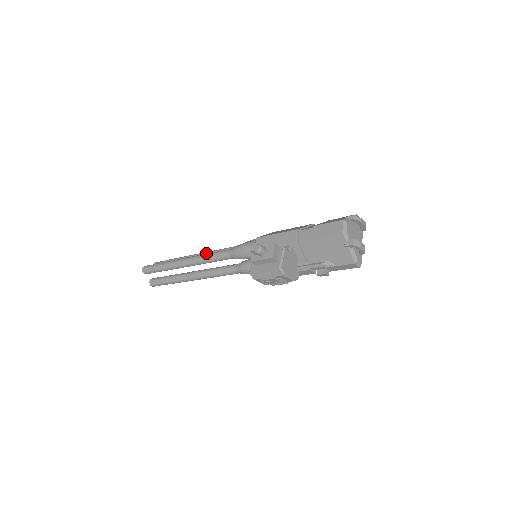
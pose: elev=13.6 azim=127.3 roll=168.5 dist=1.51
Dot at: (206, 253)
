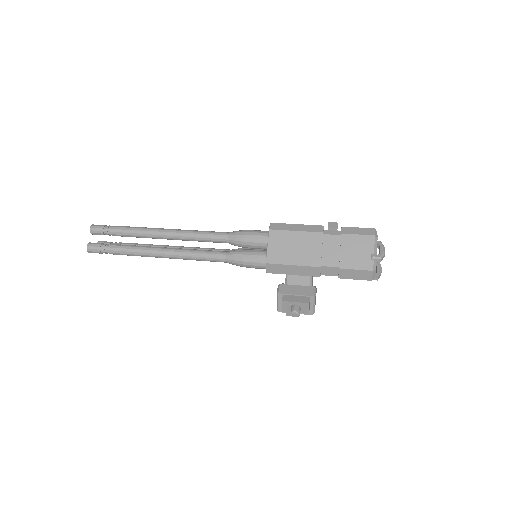
Dot at: (178, 237)
